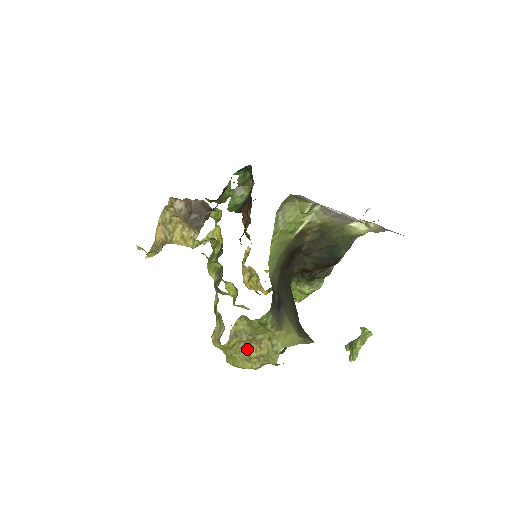
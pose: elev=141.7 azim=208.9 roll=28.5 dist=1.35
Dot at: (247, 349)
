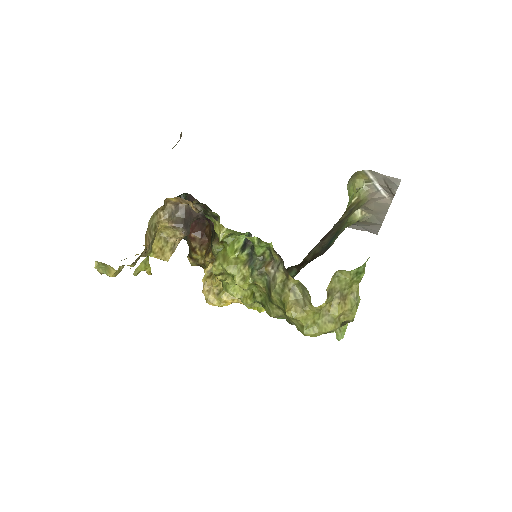
Dot at: (332, 309)
